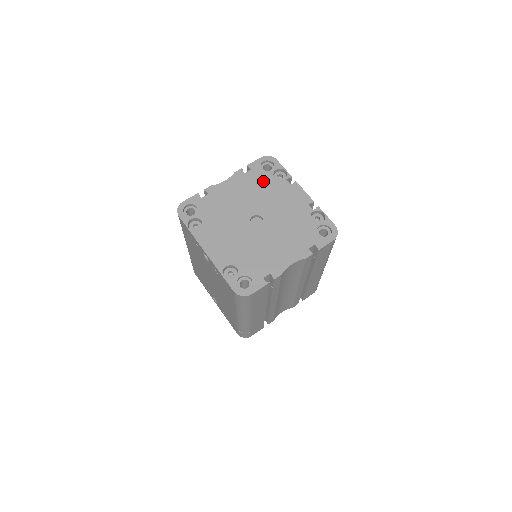
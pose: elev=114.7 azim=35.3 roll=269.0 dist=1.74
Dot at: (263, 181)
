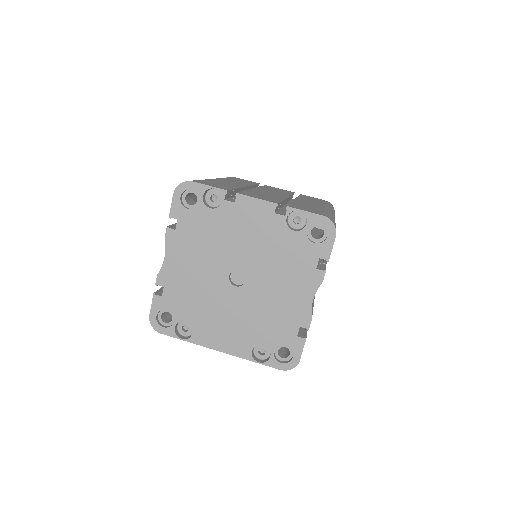
Dot at: (202, 224)
